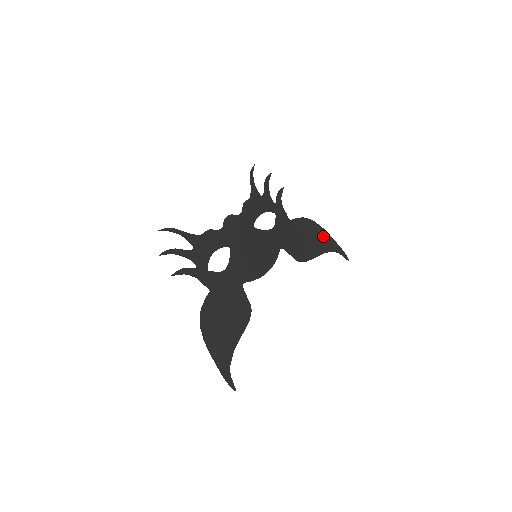
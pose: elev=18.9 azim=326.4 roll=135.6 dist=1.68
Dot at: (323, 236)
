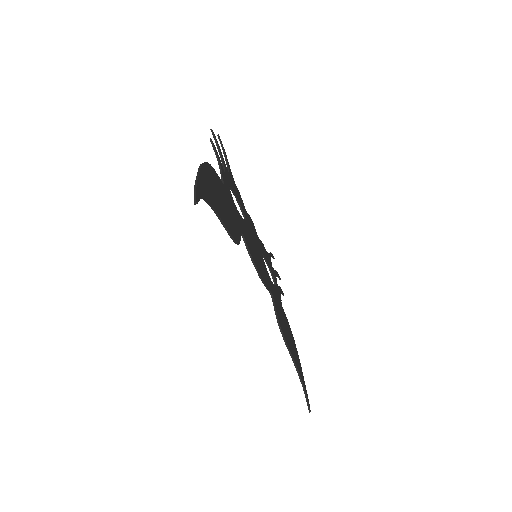
Dot at: (298, 359)
